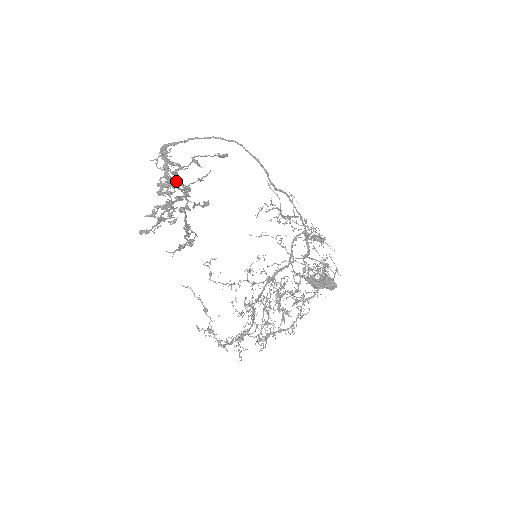
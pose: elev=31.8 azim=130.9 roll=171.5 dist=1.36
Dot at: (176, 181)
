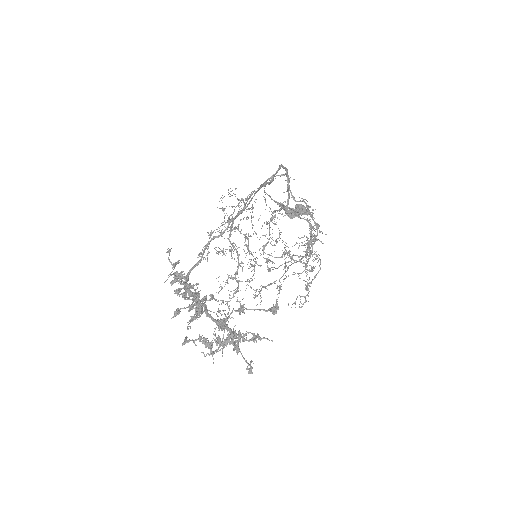
Dot at: (223, 328)
